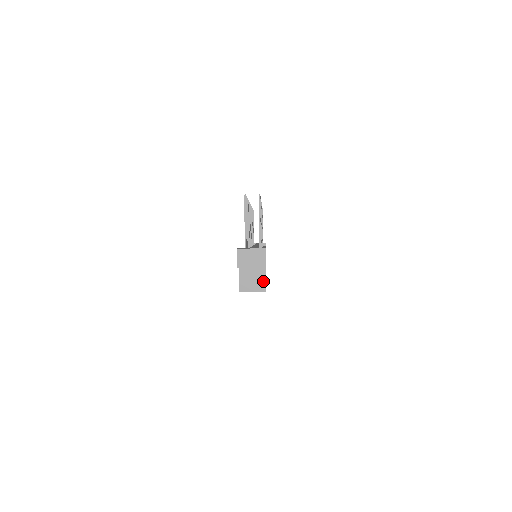
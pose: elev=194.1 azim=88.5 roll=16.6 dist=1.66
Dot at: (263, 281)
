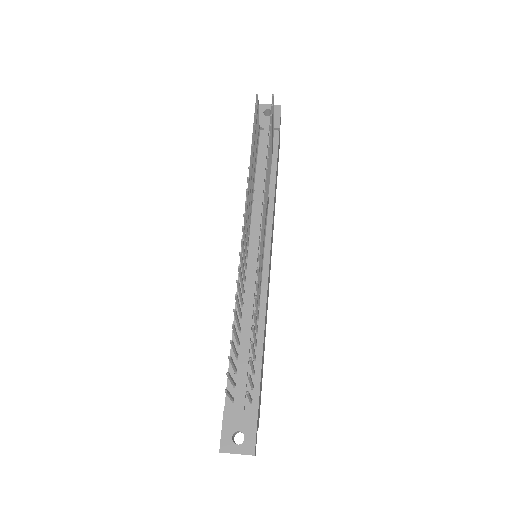
Dot at: occluded
